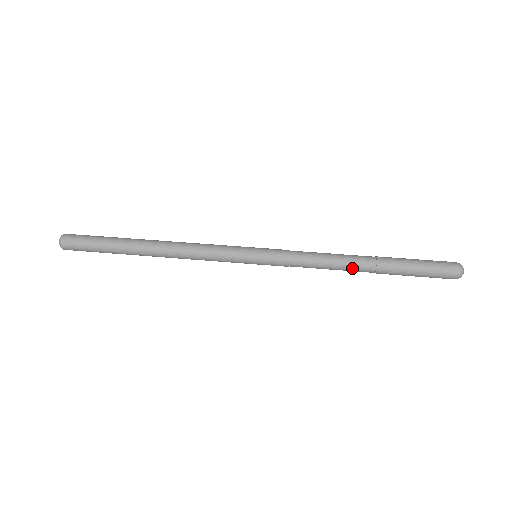
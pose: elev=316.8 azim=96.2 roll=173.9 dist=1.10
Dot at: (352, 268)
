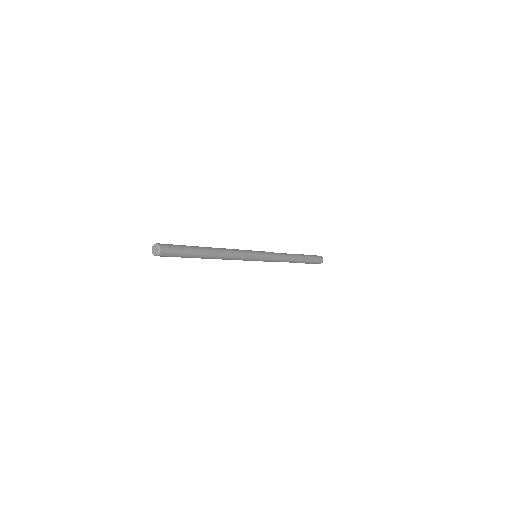
Dot at: (293, 257)
